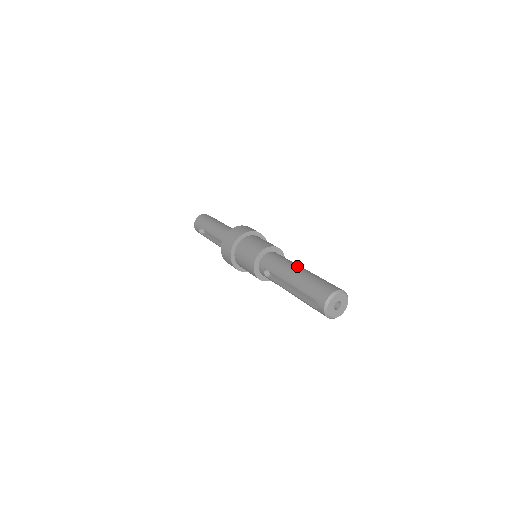
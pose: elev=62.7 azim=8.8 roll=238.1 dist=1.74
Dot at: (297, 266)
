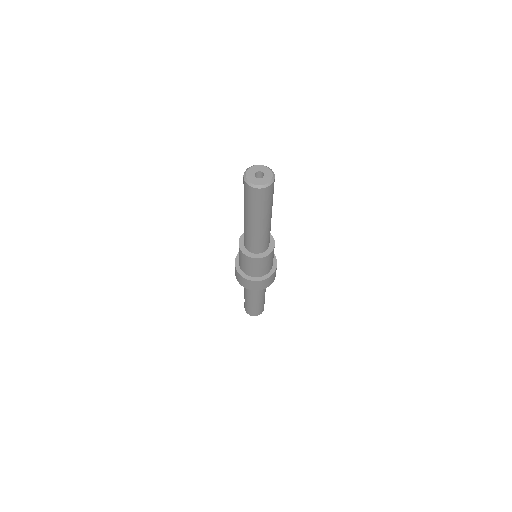
Dot at: occluded
